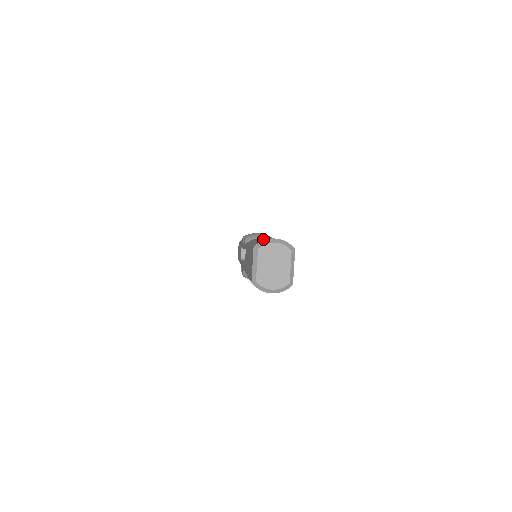
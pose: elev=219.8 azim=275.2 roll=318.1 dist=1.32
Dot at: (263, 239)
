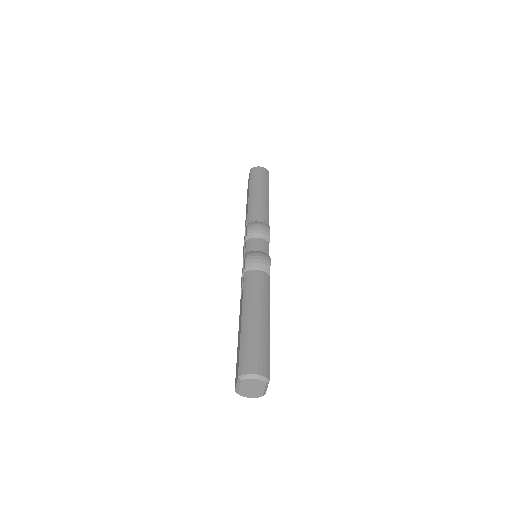
Dot at: (248, 360)
